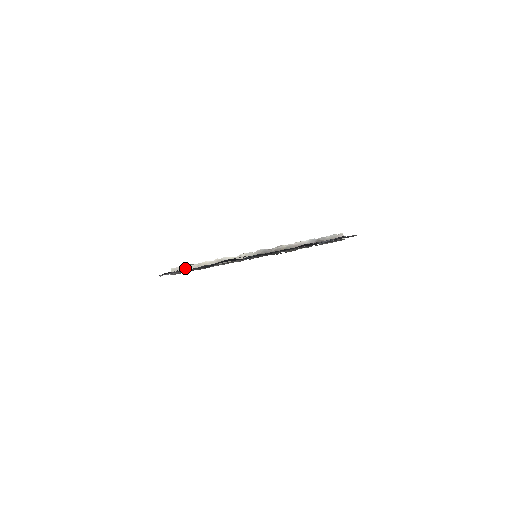
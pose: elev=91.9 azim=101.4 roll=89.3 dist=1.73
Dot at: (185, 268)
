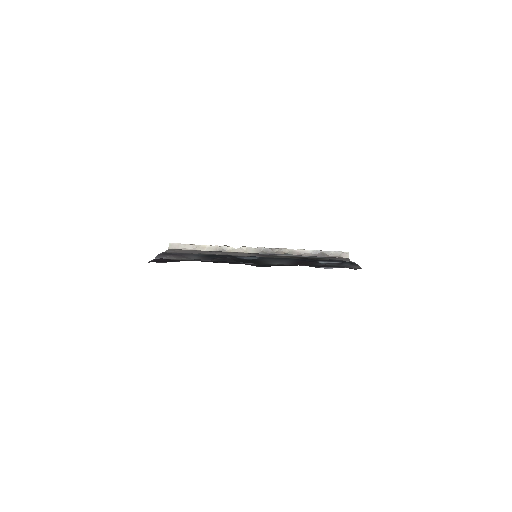
Dot at: (183, 246)
